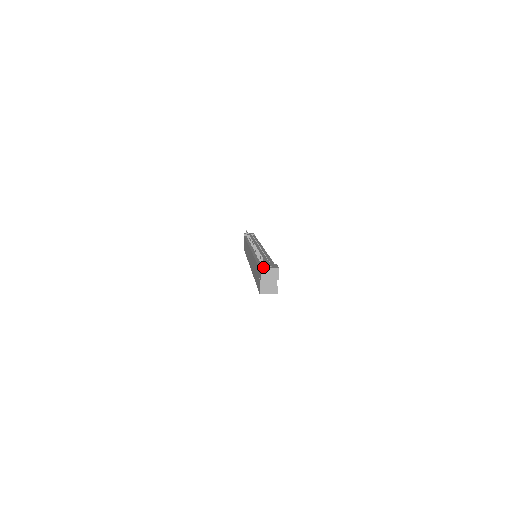
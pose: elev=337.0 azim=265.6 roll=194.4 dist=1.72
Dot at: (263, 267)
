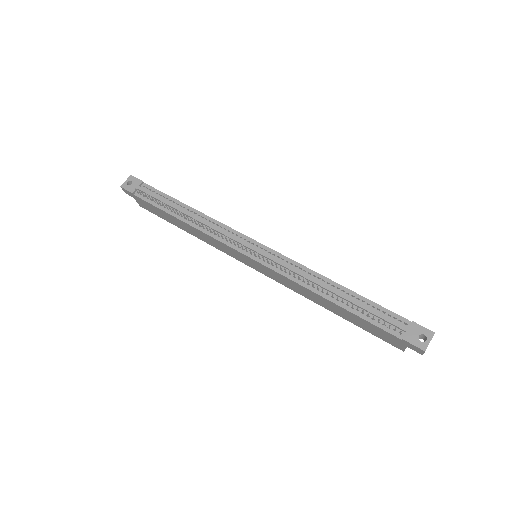
Dot at: (423, 346)
